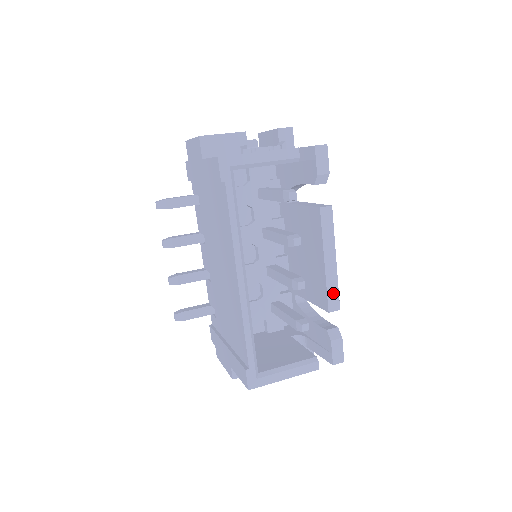
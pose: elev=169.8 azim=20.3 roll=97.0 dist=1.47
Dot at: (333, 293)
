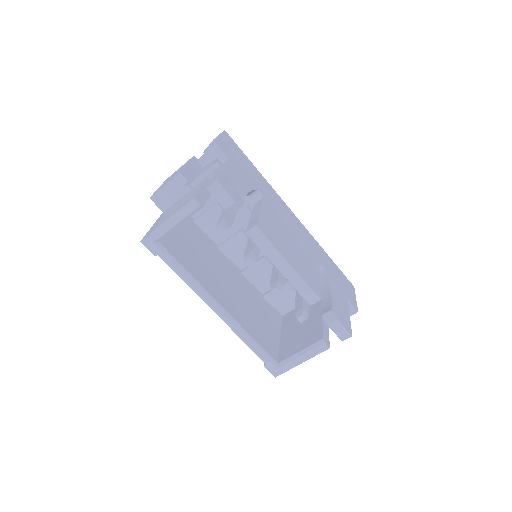
Dot at: (305, 290)
